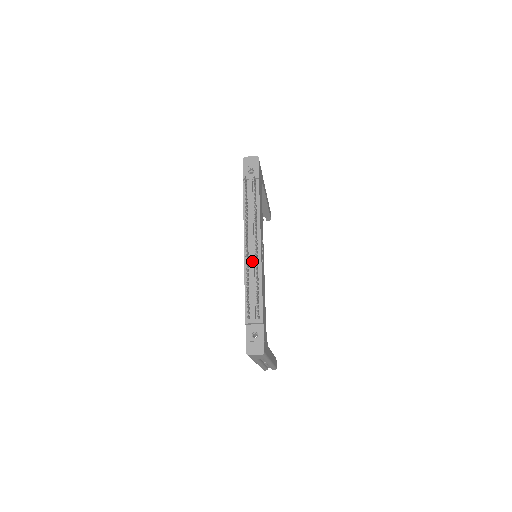
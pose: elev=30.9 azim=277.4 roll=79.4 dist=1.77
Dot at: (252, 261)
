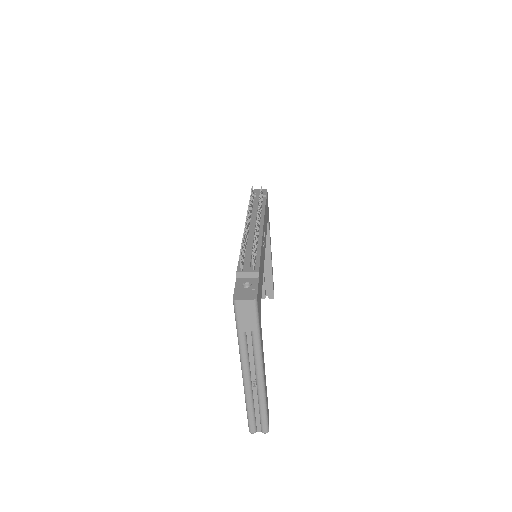
Dot at: (252, 235)
